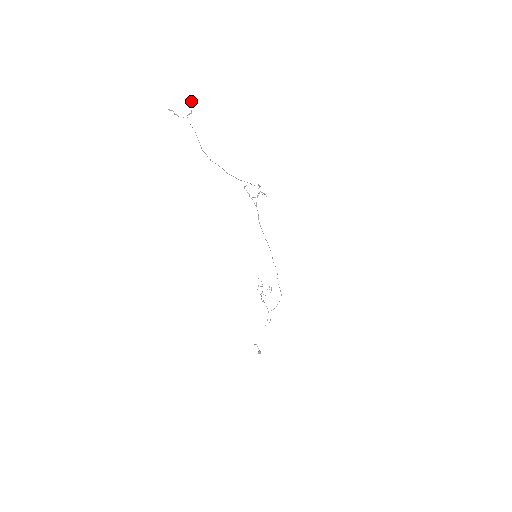
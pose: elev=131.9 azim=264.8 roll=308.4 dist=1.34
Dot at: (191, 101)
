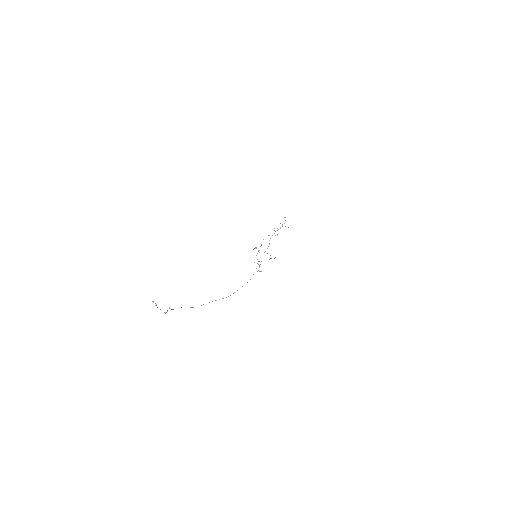
Dot at: (169, 308)
